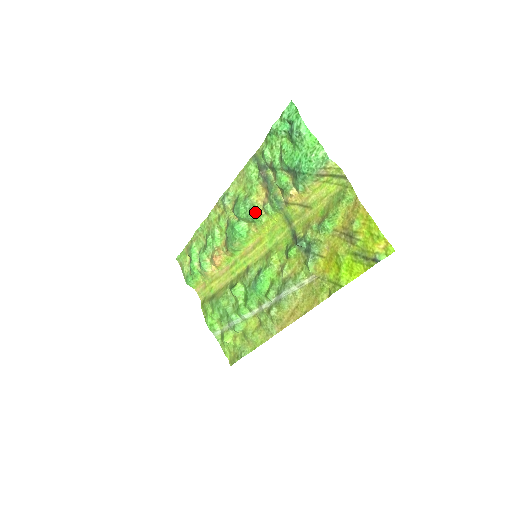
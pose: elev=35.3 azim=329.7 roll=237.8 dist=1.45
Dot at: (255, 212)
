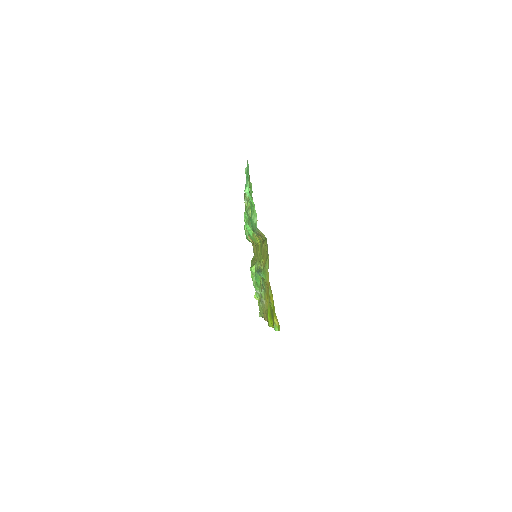
Dot at: occluded
